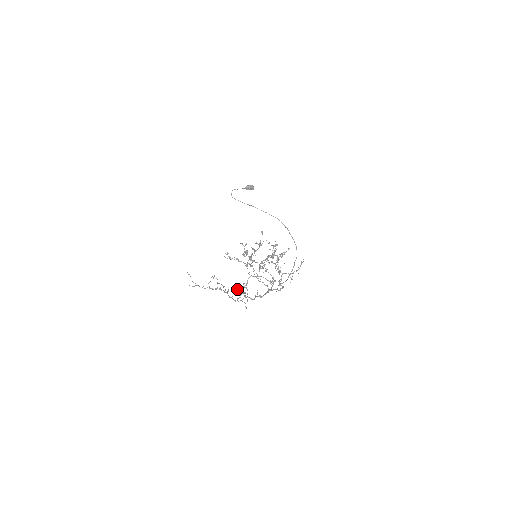
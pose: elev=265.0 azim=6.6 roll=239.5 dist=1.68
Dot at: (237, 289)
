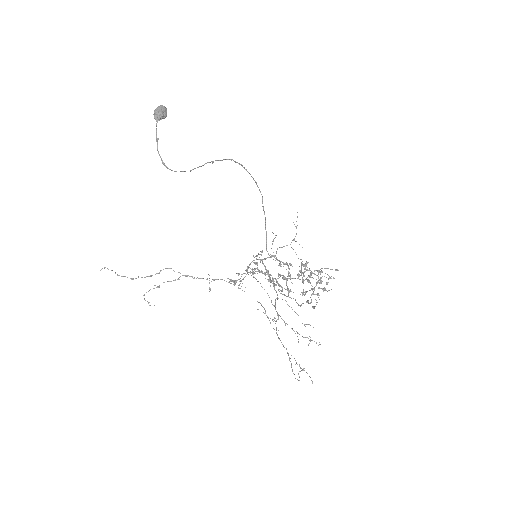
Dot at: (218, 279)
